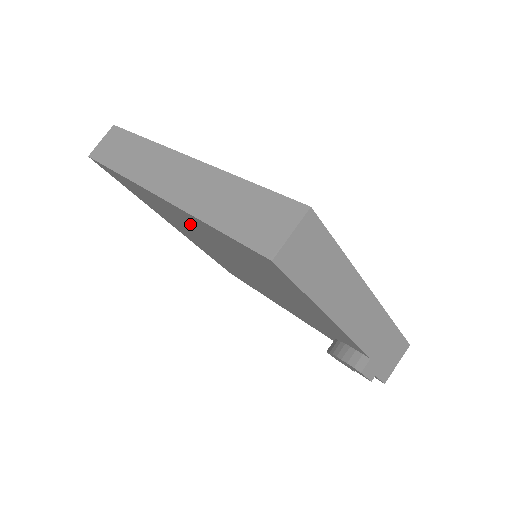
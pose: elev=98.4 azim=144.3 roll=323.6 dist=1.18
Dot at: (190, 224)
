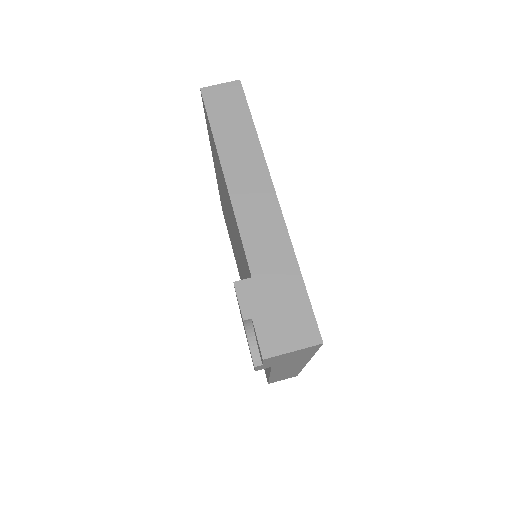
Dot at: (221, 191)
